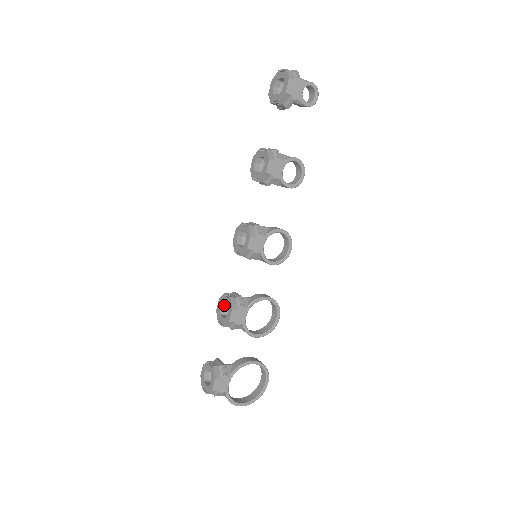
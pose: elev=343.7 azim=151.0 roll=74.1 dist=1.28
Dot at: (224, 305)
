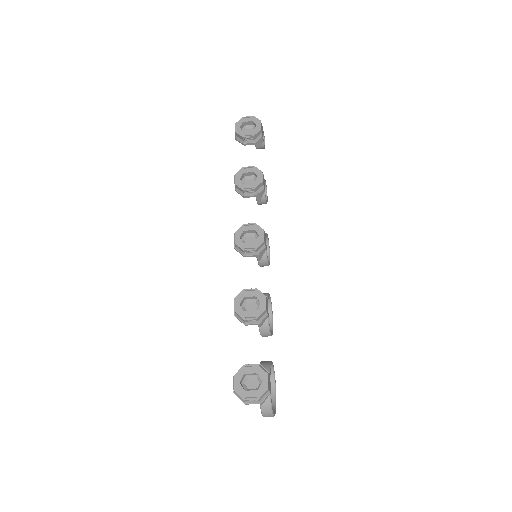
Dot at: (241, 304)
